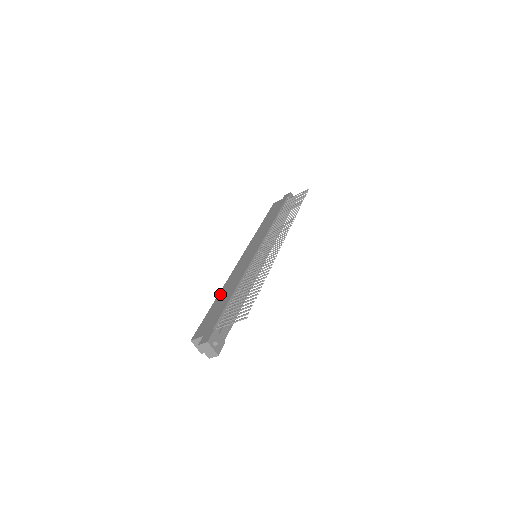
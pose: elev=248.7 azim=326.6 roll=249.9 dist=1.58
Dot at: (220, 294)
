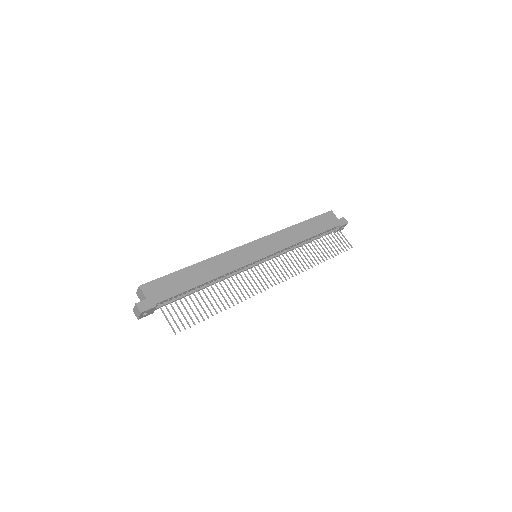
Dot at: (198, 266)
